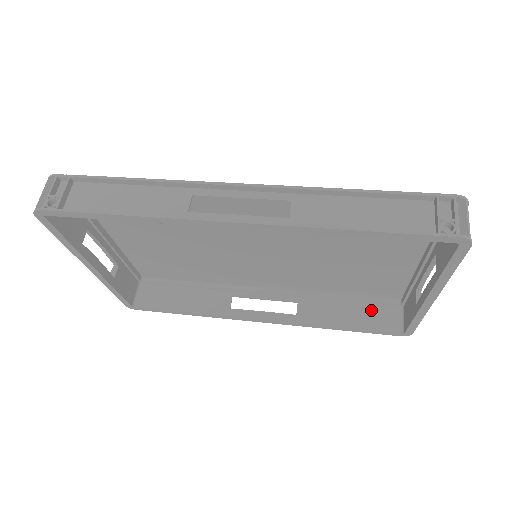
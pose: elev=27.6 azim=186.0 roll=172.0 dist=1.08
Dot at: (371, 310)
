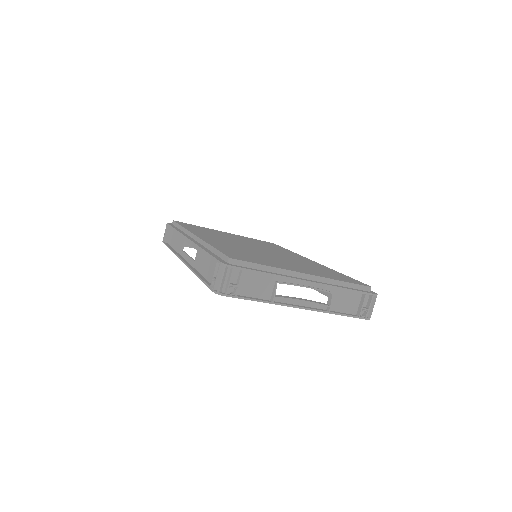
Dot at: occluded
